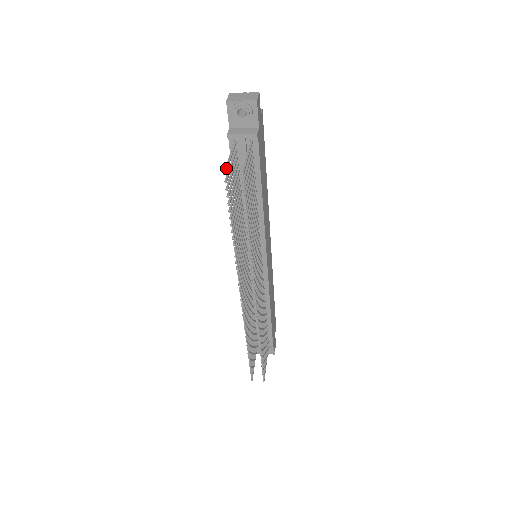
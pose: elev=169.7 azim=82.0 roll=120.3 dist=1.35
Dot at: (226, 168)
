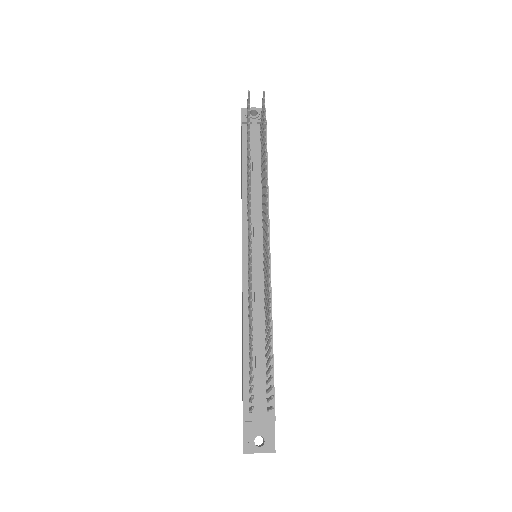
Dot at: (248, 96)
